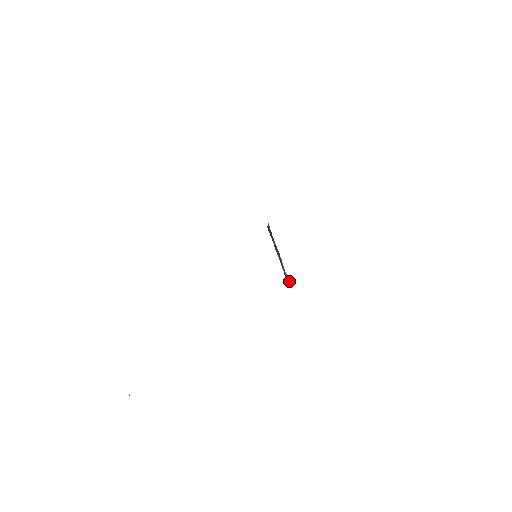
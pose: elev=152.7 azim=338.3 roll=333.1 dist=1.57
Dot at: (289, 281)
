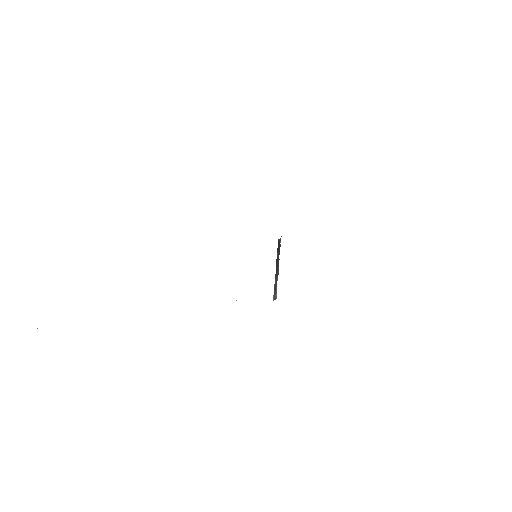
Dot at: (276, 298)
